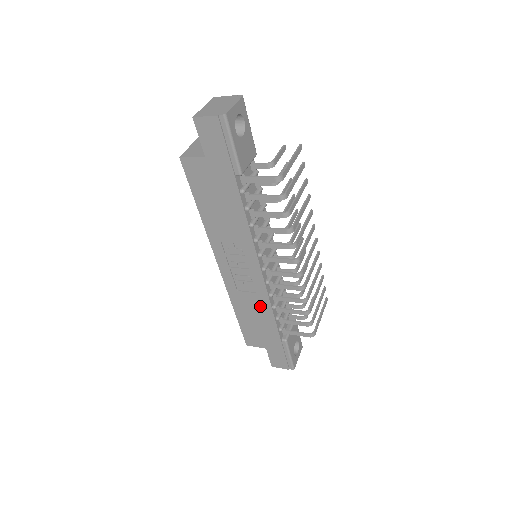
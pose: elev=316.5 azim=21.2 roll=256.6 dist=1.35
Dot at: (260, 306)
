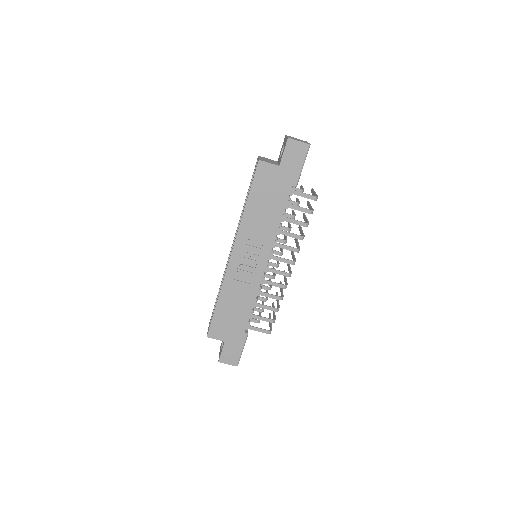
Dot at: (246, 297)
